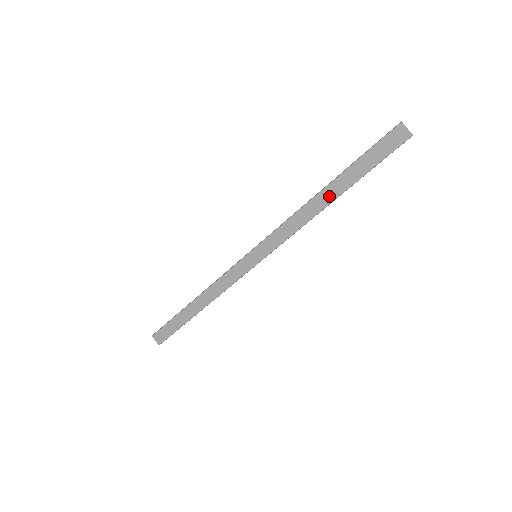
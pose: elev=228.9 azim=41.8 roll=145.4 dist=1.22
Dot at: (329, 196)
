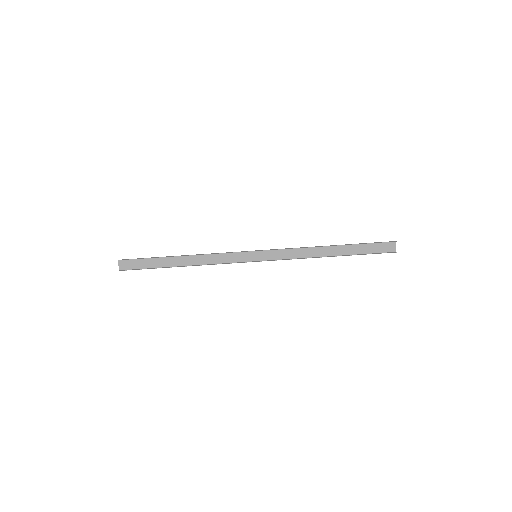
Dot at: (330, 252)
